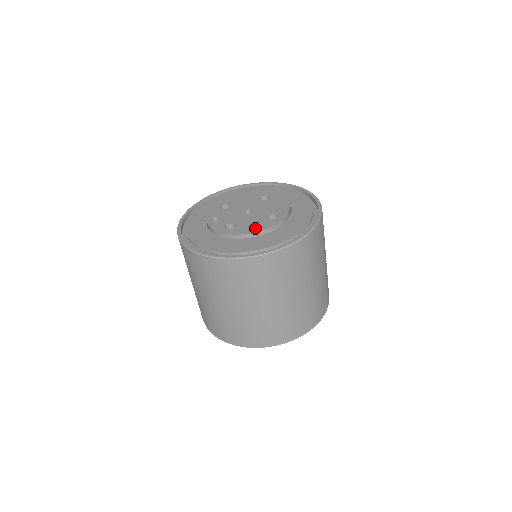
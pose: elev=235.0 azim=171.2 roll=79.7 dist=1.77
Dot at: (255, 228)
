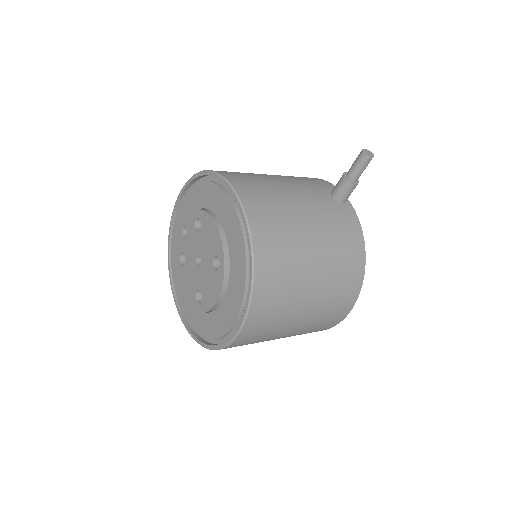
Dot at: (186, 289)
